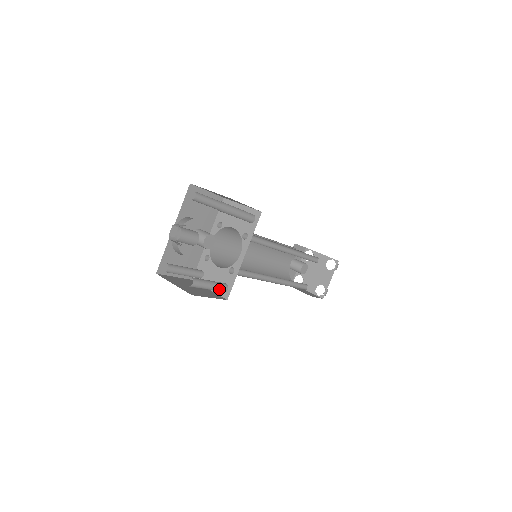
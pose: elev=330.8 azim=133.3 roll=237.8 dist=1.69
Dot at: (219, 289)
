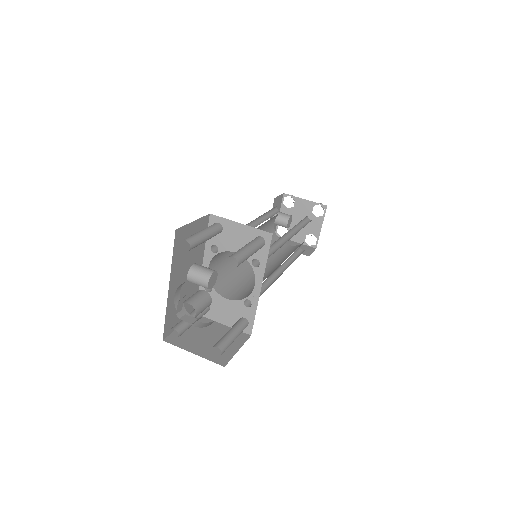
Dot at: (241, 332)
